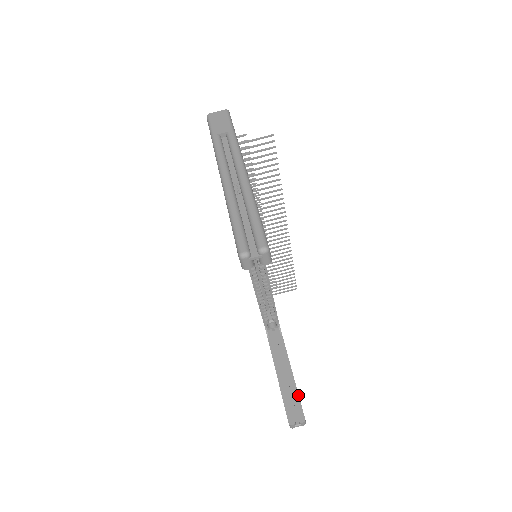
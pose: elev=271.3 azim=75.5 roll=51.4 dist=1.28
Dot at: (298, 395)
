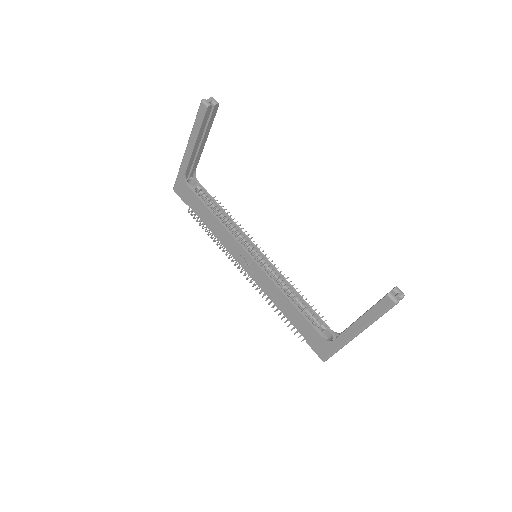
Dot at: occluded
